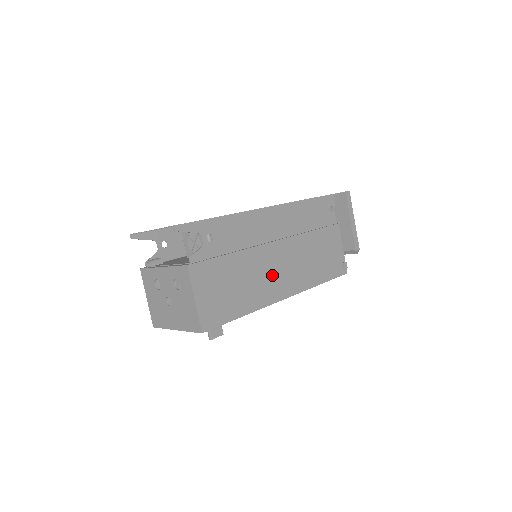
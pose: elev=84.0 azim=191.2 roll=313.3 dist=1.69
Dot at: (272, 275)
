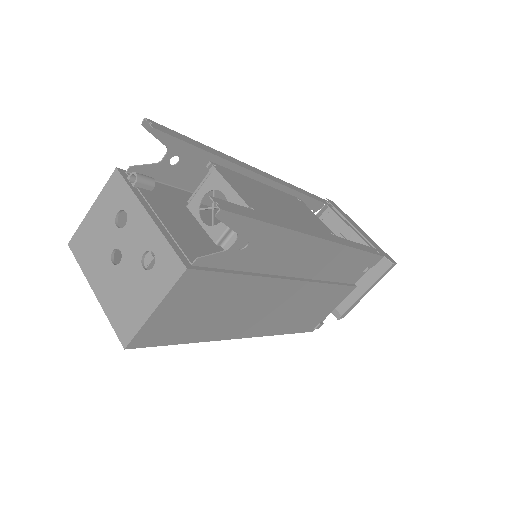
Dot at: (257, 312)
